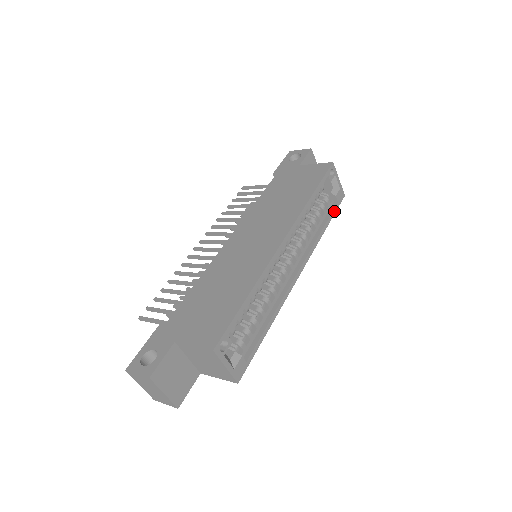
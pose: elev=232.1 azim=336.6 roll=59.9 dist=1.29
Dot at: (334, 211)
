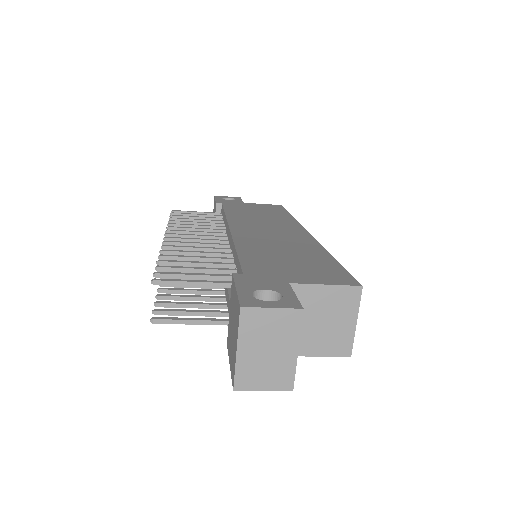
Dot at: occluded
